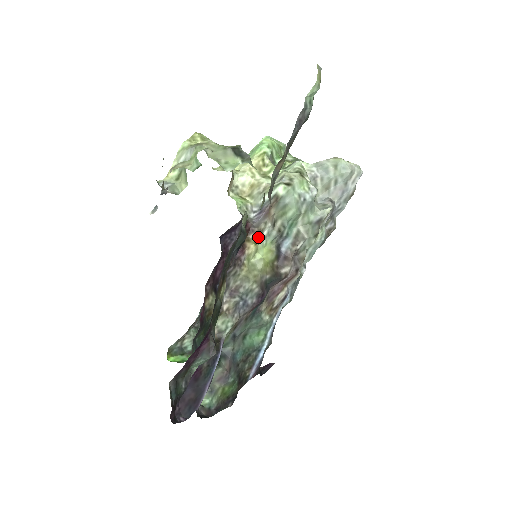
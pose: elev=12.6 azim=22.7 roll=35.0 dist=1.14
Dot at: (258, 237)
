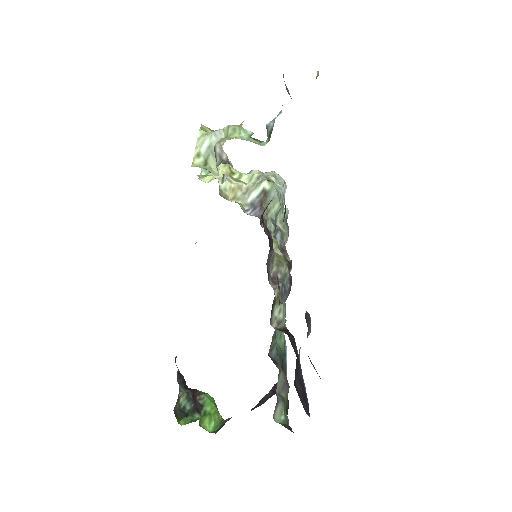
Dot at: occluded
